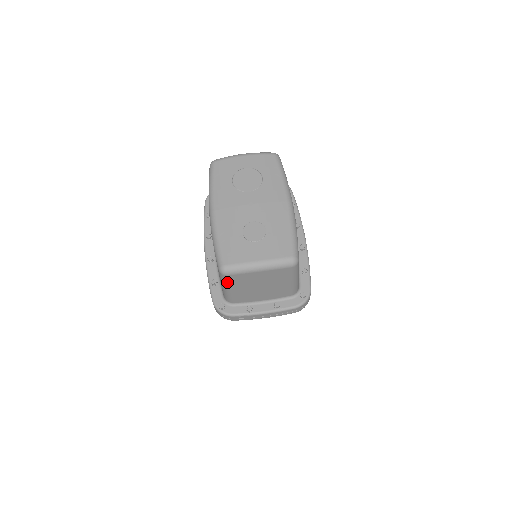
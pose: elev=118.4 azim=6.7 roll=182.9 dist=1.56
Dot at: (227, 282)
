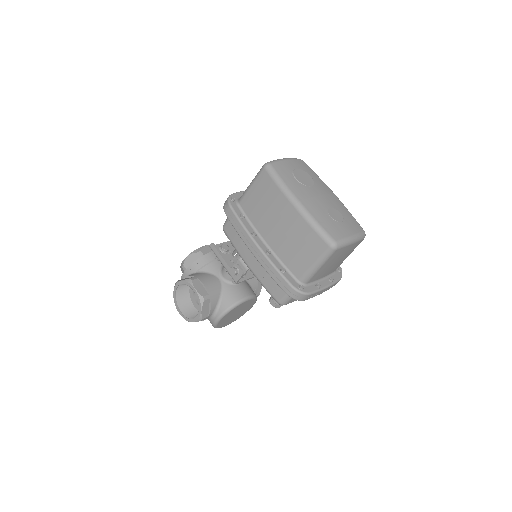
Dot at: (329, 258)
